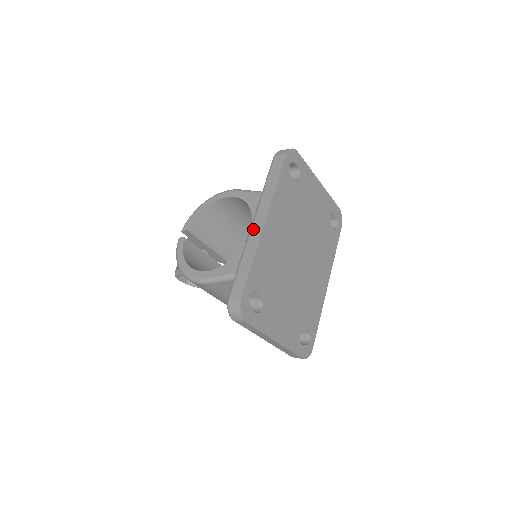
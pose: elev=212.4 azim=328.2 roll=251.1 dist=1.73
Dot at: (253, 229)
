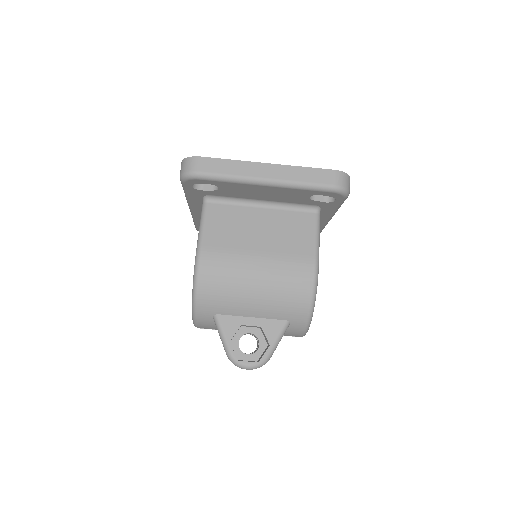
Dot at: occluded
